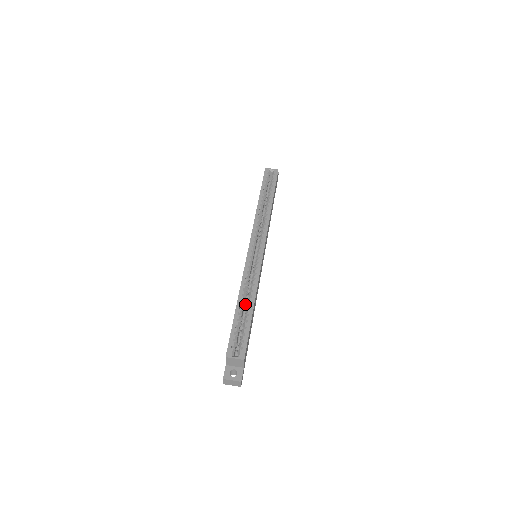
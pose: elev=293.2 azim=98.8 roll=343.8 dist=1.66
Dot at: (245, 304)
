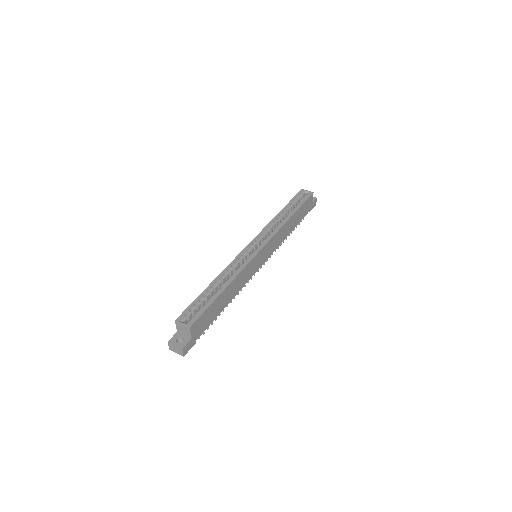
Dot at: occluded
